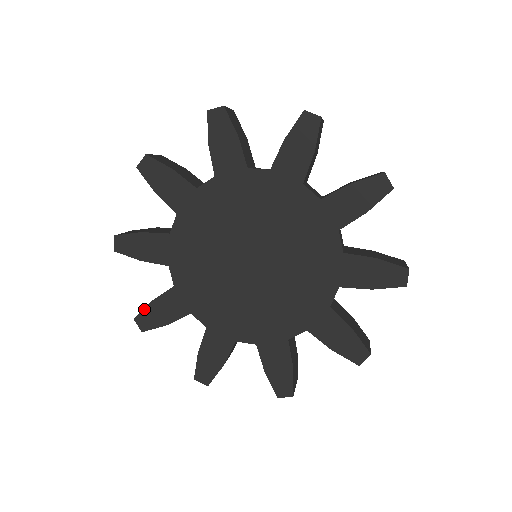
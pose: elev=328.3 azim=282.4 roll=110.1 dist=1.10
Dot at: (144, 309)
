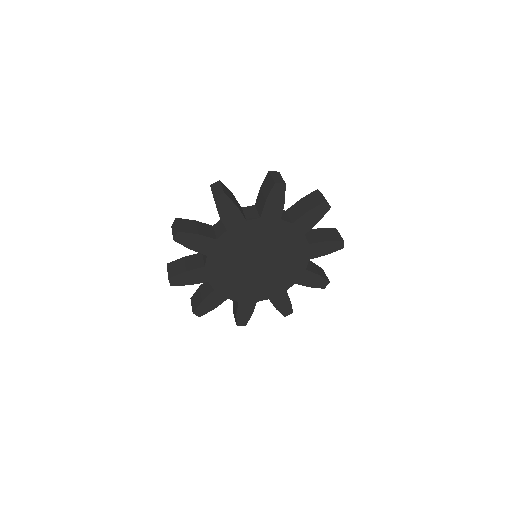
Dot at: (198, 307)
